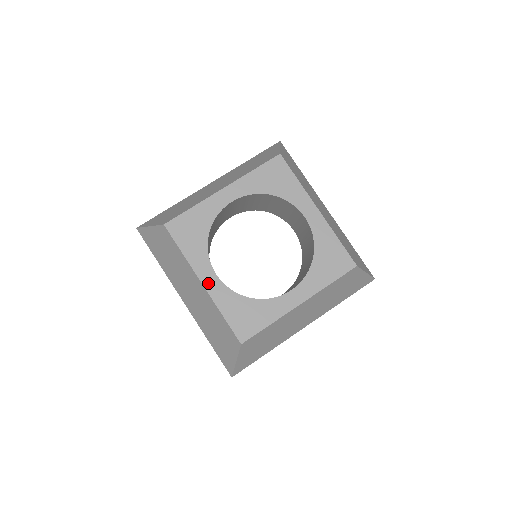
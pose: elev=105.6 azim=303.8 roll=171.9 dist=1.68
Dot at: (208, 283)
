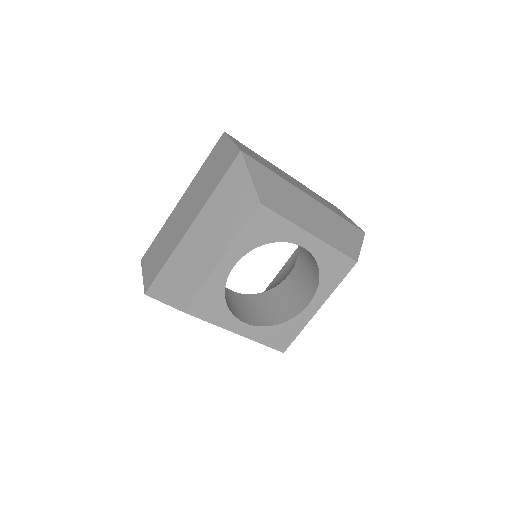
Dot at: (242, 331)
